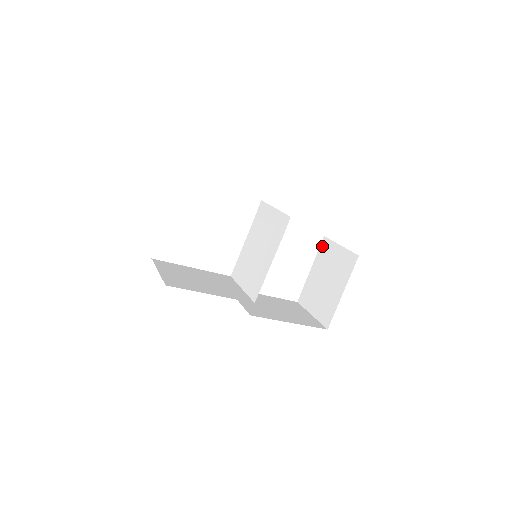
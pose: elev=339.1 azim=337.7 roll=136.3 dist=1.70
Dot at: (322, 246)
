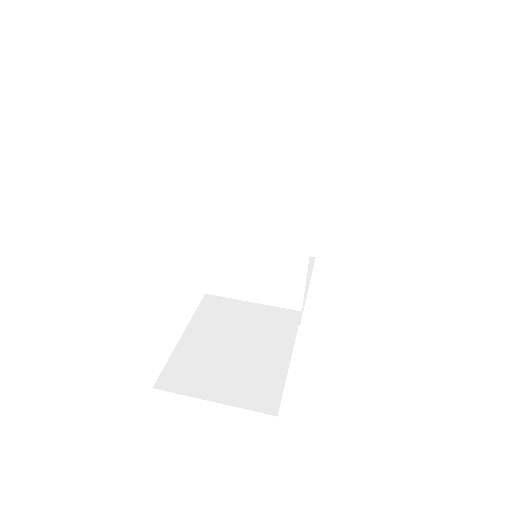
Dot at: (247, 168)
